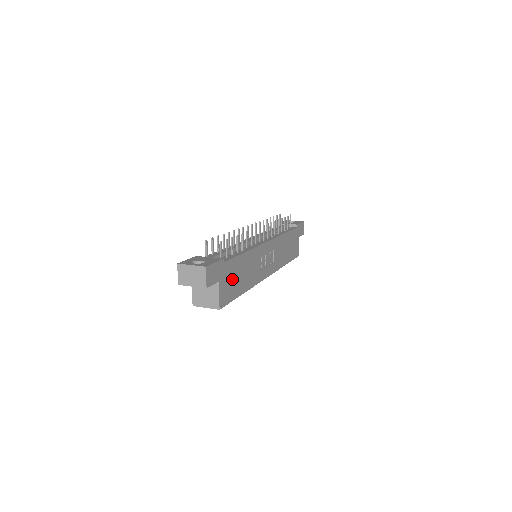
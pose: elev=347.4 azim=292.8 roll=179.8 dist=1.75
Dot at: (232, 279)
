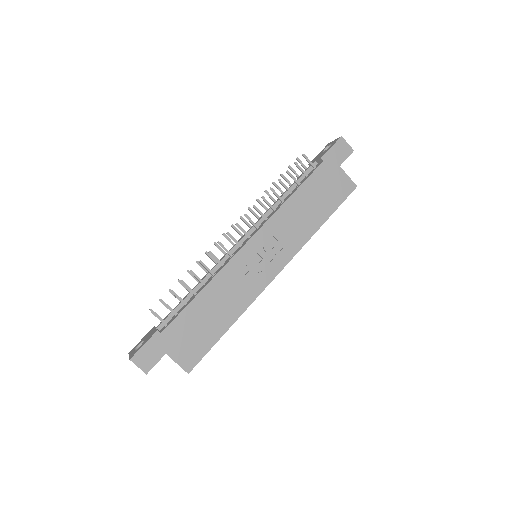
Dot at: (192, 333)
